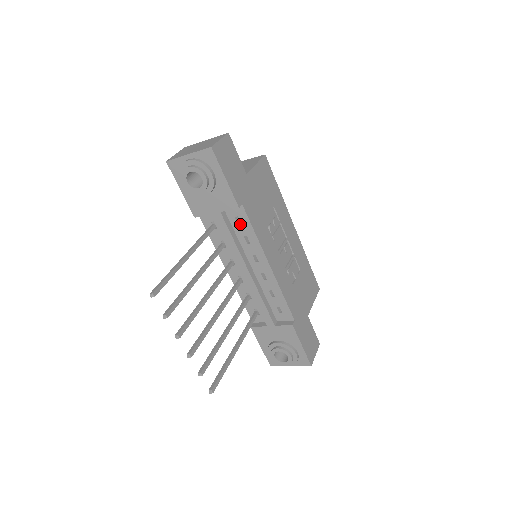
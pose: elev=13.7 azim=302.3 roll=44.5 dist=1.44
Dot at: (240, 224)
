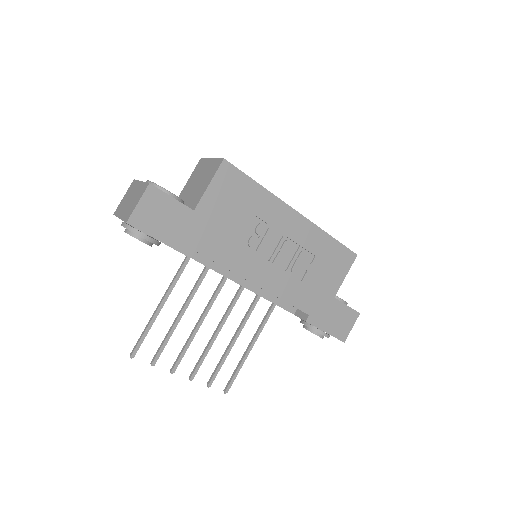
Dot at: occluded
